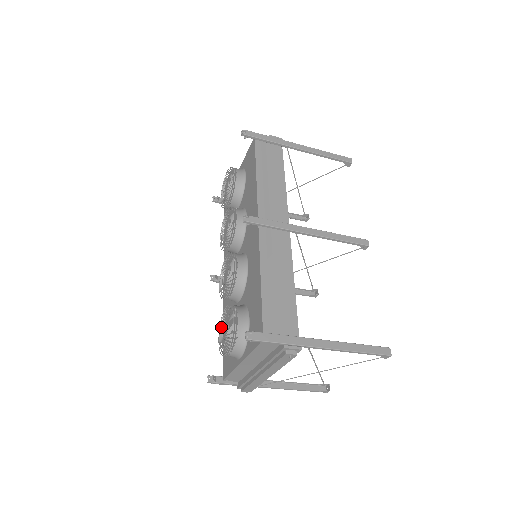
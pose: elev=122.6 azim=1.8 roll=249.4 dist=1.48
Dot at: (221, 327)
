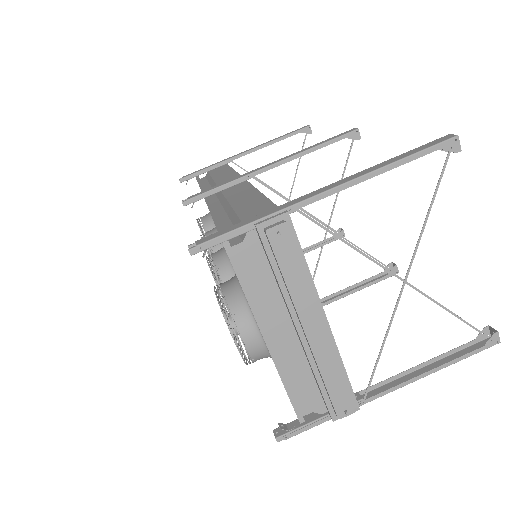
Dot at: occluded
